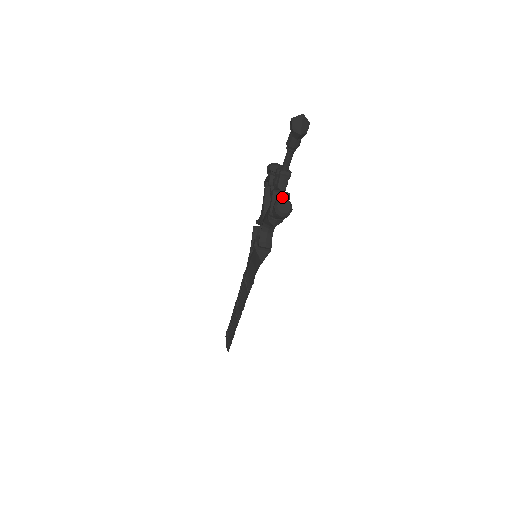
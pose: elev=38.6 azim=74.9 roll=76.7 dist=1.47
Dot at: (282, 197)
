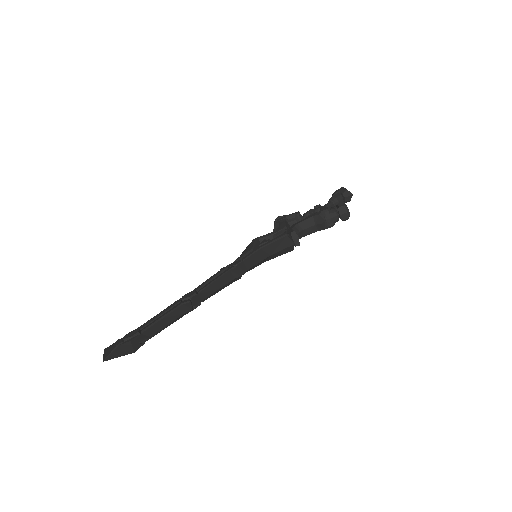
Dot at: occluded
